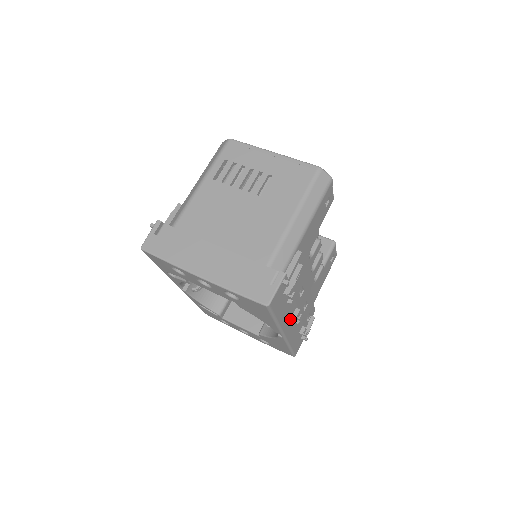
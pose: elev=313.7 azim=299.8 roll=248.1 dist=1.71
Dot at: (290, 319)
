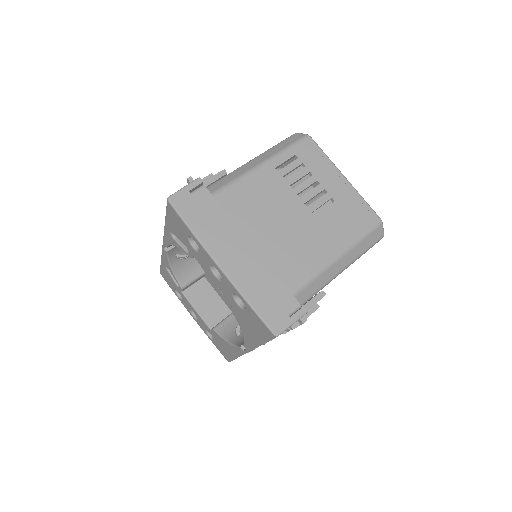
Dot at: occluded
